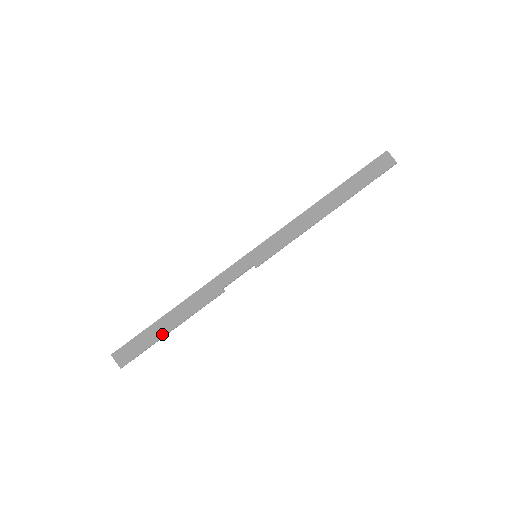
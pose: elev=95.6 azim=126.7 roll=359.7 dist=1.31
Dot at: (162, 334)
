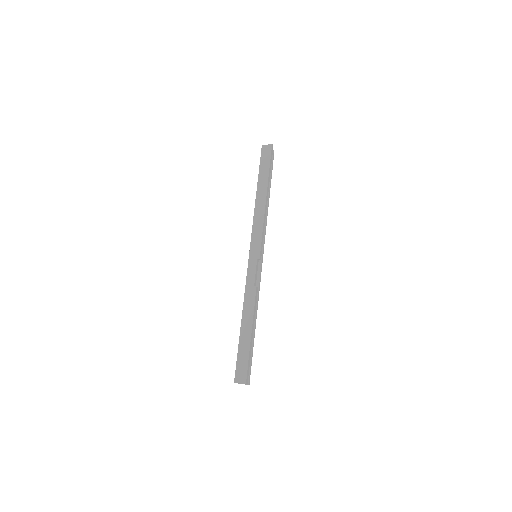
Dot at: (248, 342)
